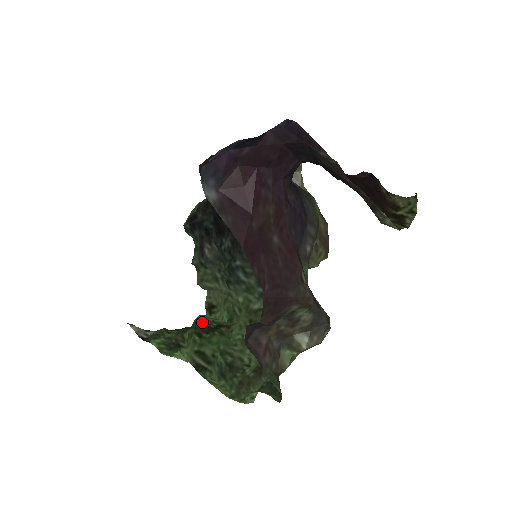
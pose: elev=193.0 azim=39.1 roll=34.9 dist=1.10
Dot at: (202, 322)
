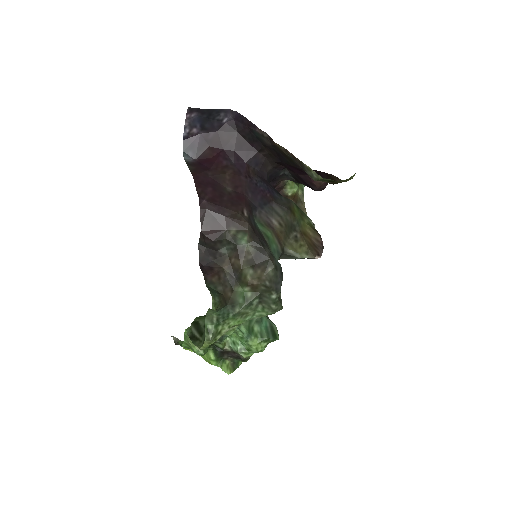
Dot at: occluded
